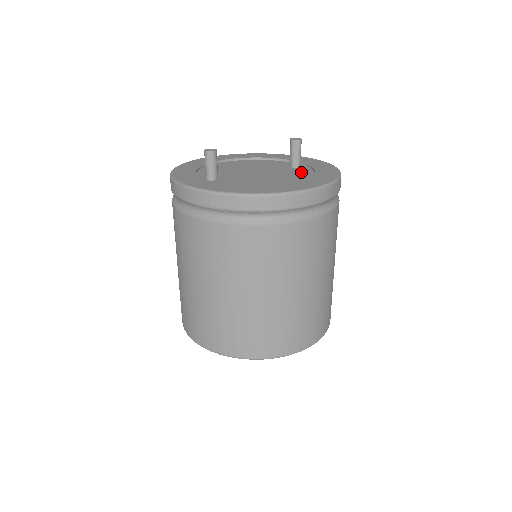
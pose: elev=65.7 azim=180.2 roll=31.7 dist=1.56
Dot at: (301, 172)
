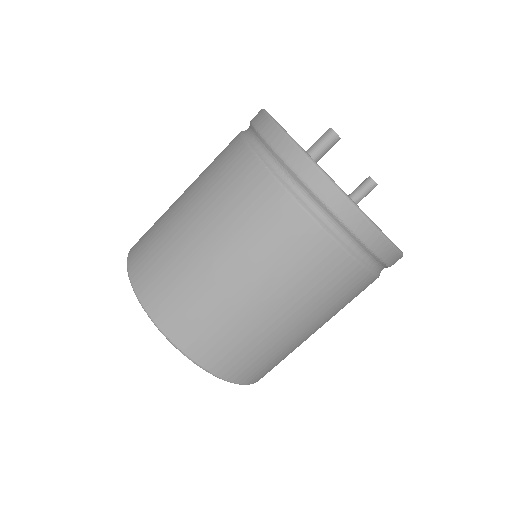
Dot at: occluded
